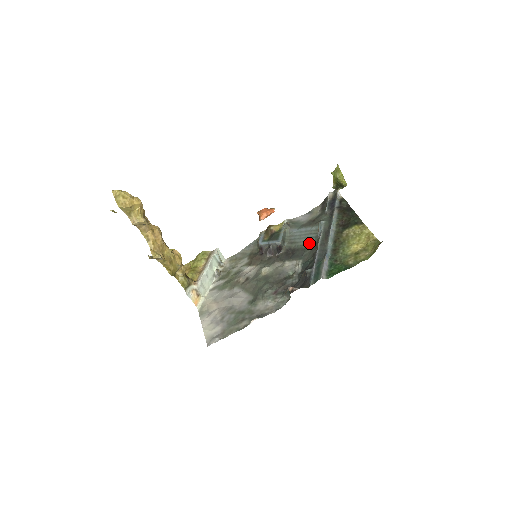
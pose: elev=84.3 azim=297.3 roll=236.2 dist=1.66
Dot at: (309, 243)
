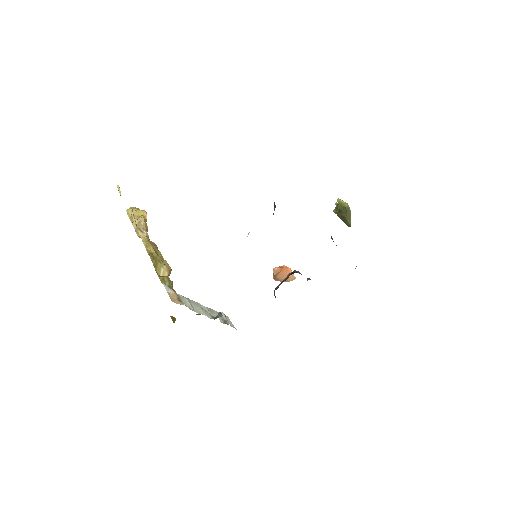
Dot at: occluded
